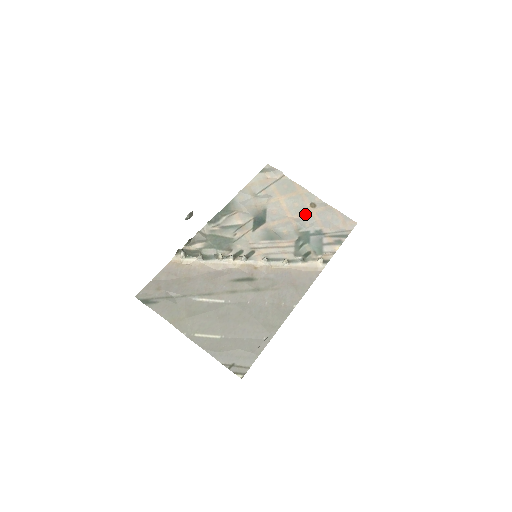
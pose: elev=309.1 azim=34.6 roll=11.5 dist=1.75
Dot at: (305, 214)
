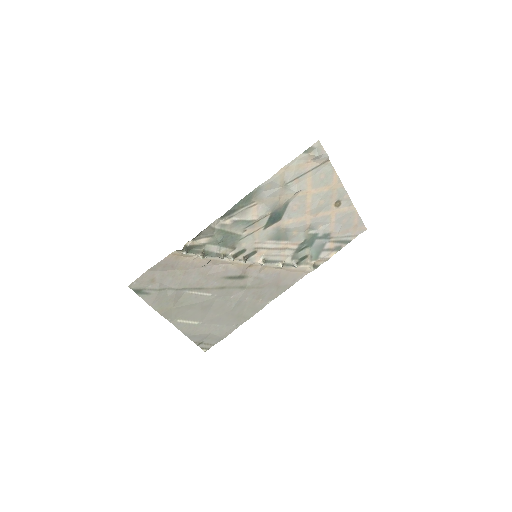
Dot at: (324, 214)
